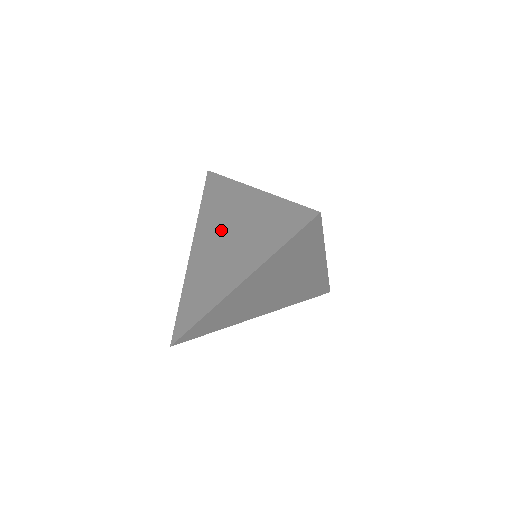
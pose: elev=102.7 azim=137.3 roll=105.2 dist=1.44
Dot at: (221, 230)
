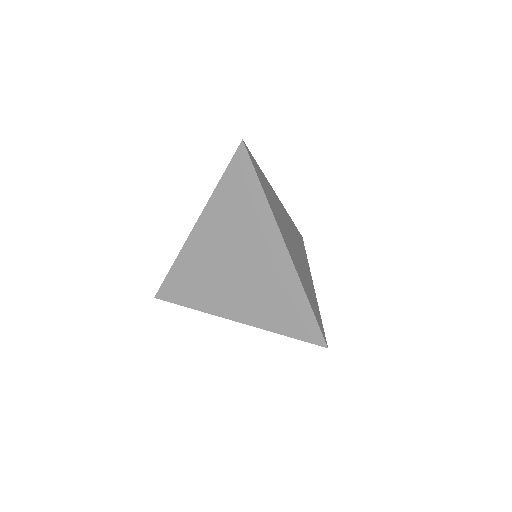
Dot at: (235, 247)
